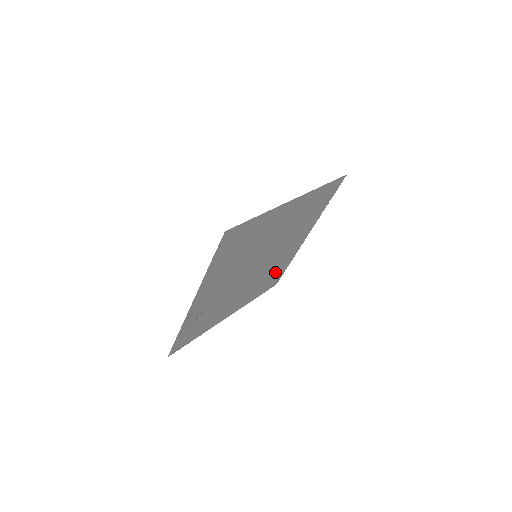
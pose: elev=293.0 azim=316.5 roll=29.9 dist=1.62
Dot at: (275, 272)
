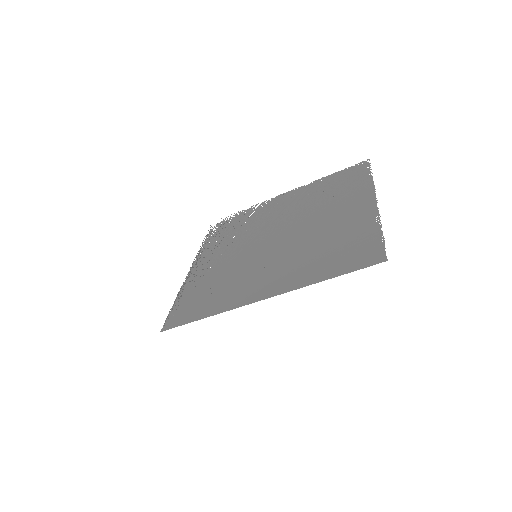
Dot at: (341, 187)
